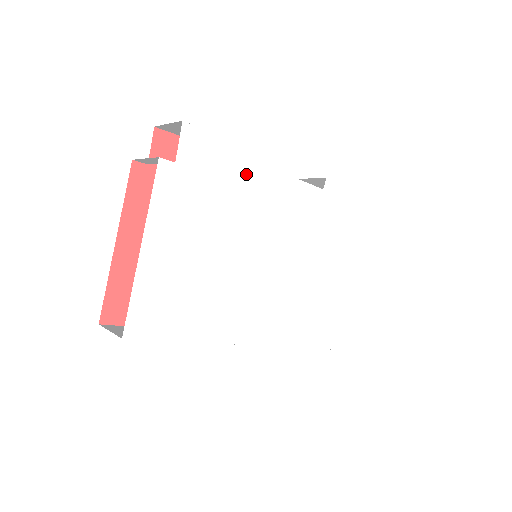
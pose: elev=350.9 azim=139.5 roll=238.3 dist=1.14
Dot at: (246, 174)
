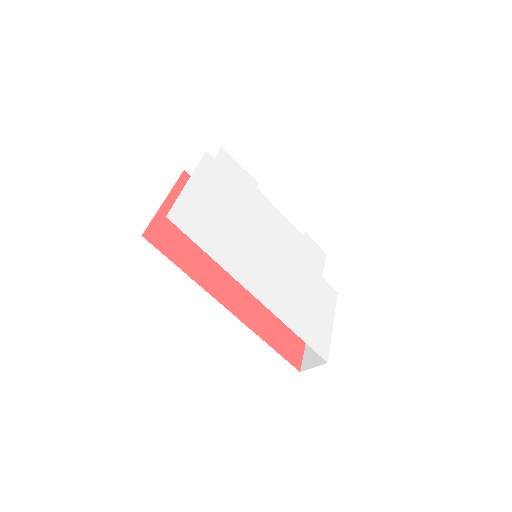
Dot at: (254, 192)
